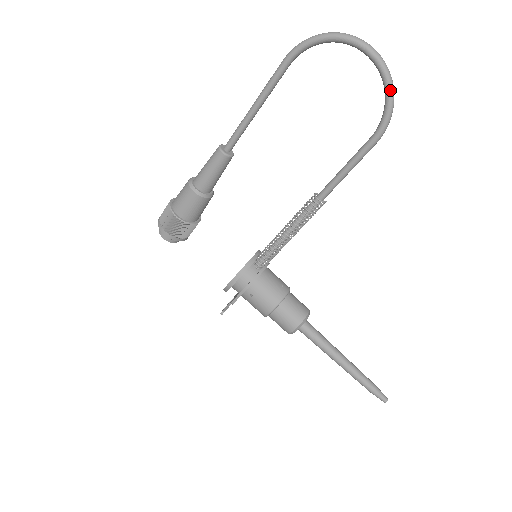
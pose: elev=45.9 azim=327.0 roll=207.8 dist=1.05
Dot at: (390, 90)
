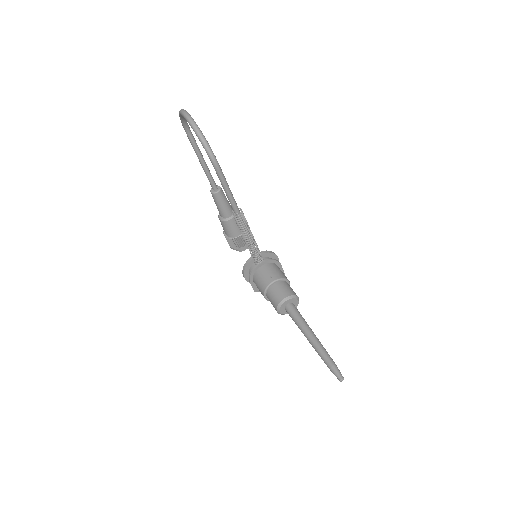
Dot at: (197, 136)
